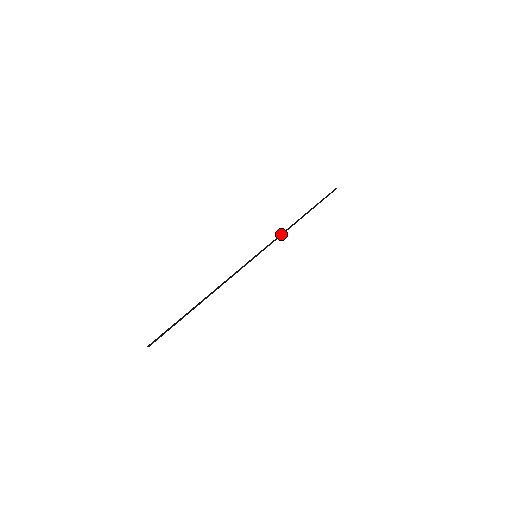
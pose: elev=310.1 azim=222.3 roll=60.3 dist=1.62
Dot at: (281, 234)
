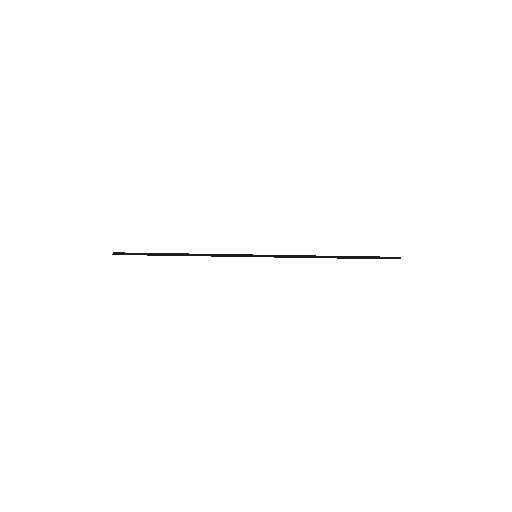
Dot at: (297, 257)
